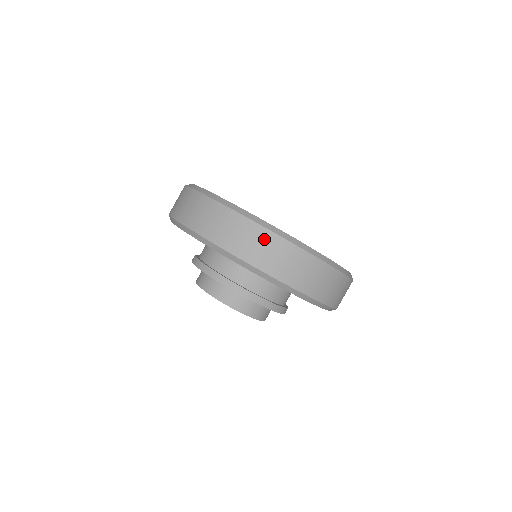
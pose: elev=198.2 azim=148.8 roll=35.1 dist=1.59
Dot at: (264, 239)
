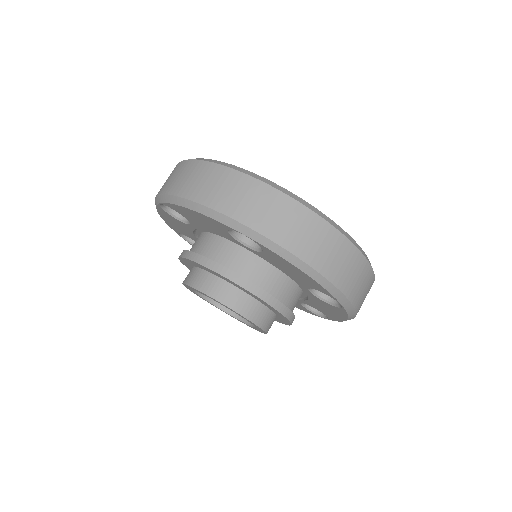
Dot at: (214, 174)
